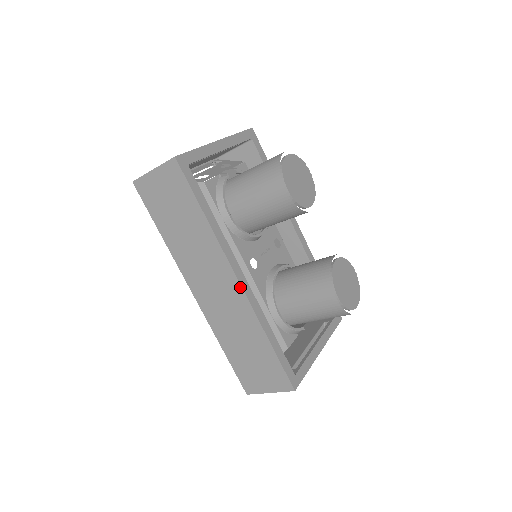
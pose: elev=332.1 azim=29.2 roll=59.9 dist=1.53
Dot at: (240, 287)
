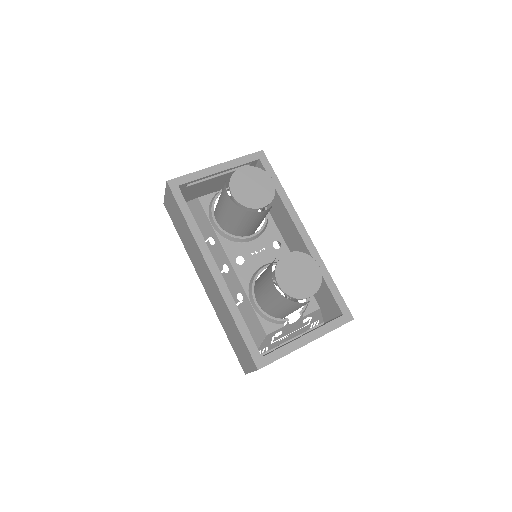
Dot at: (212, 277)
